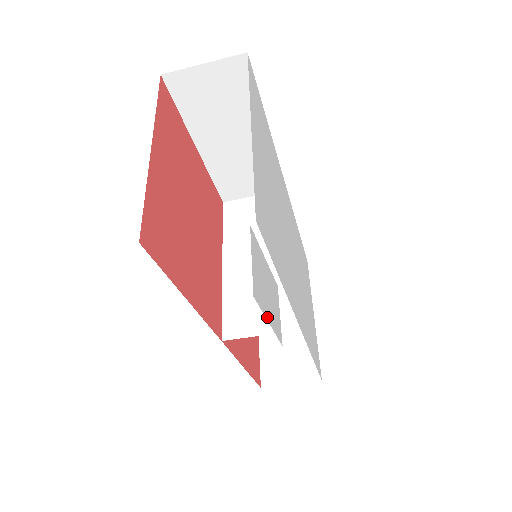
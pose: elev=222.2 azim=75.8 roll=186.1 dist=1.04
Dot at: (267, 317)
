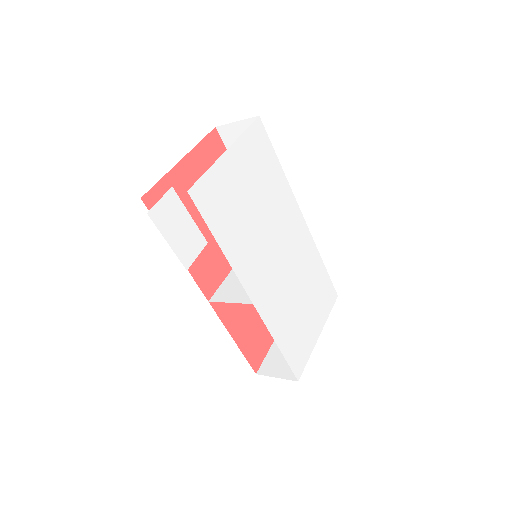
Dot at: (166, 237)
